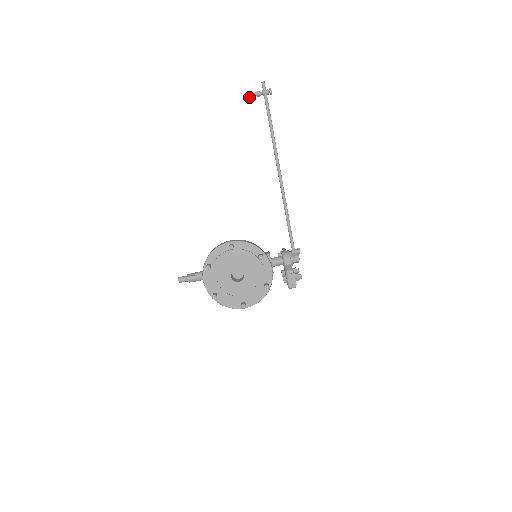
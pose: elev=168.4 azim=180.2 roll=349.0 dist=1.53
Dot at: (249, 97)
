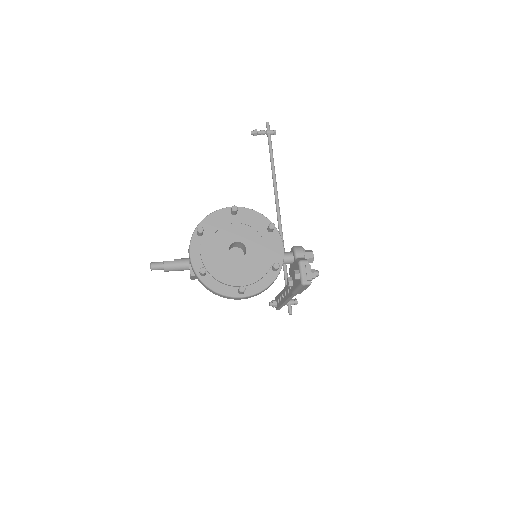
Dot at: (252, 133)
